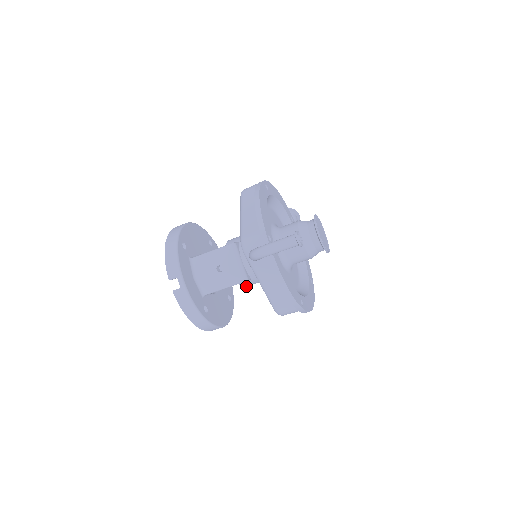
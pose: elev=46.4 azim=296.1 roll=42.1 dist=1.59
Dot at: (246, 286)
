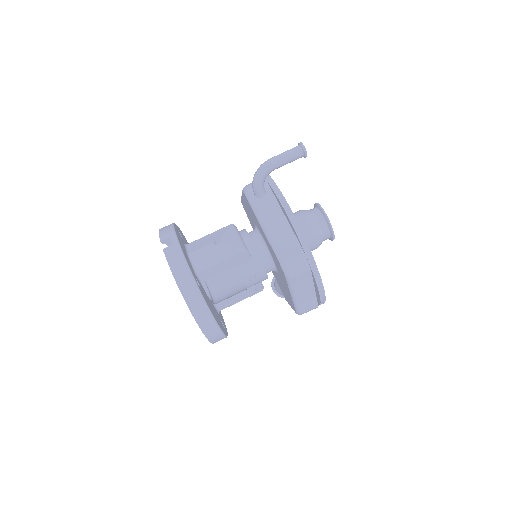
Dot at: (245, 277)
